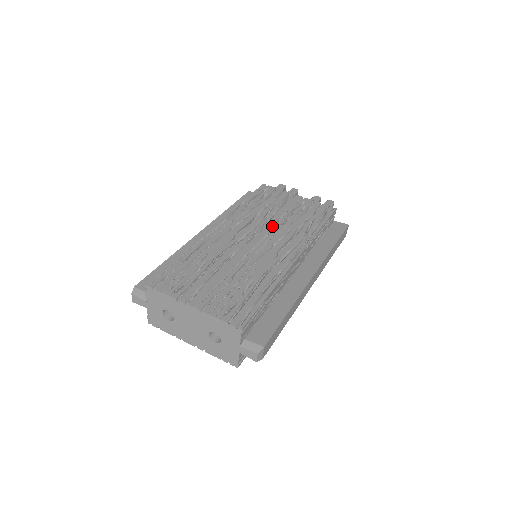
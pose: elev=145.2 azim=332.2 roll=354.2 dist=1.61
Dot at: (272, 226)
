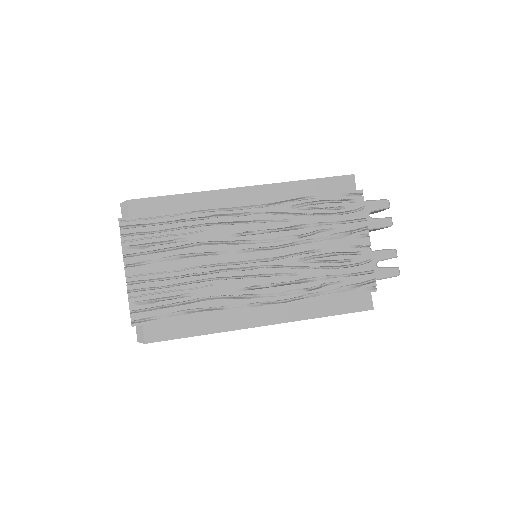
Dot at: (288, 254)
